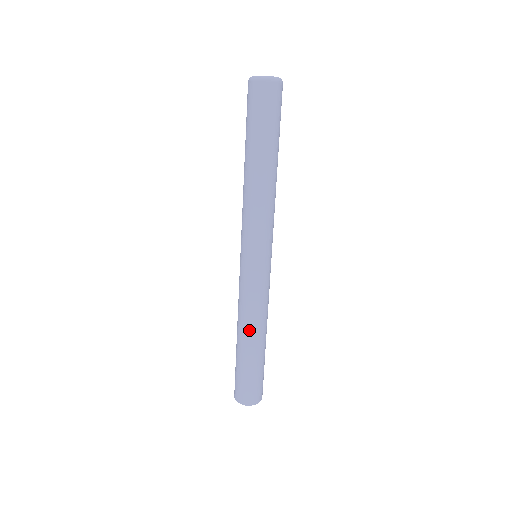
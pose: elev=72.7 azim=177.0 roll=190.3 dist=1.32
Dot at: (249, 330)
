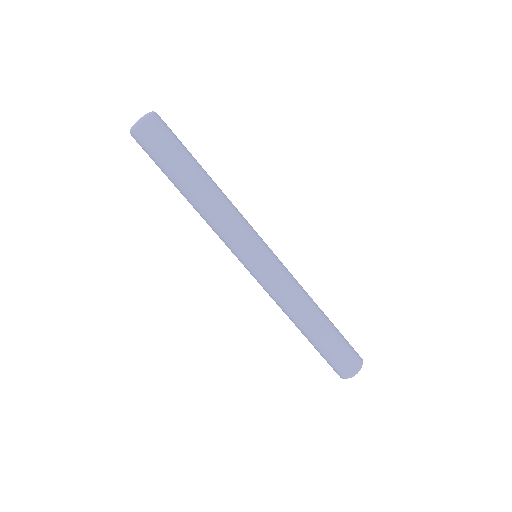
Dot at: (298, 318)
